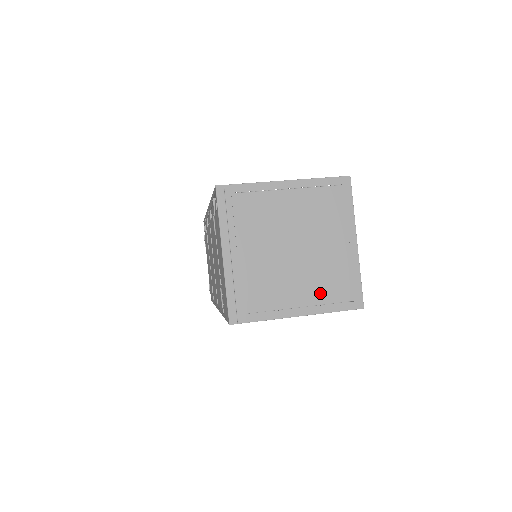
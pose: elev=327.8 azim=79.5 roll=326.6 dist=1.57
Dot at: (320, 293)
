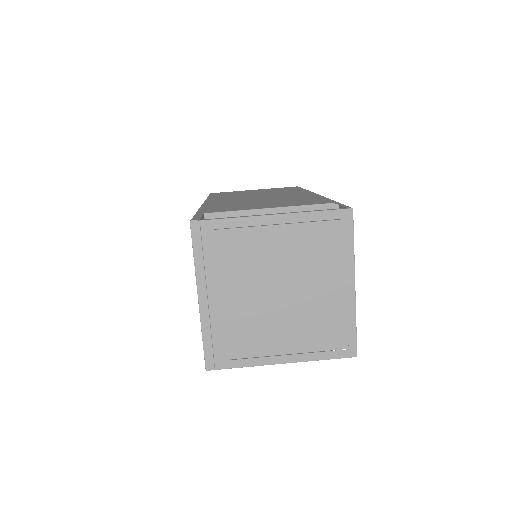
Dot at: (308, 340)
